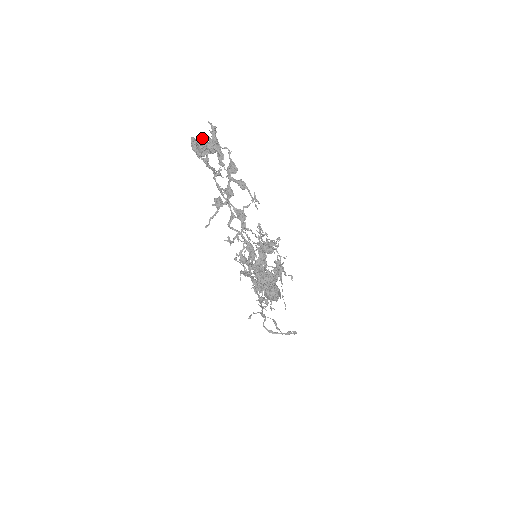
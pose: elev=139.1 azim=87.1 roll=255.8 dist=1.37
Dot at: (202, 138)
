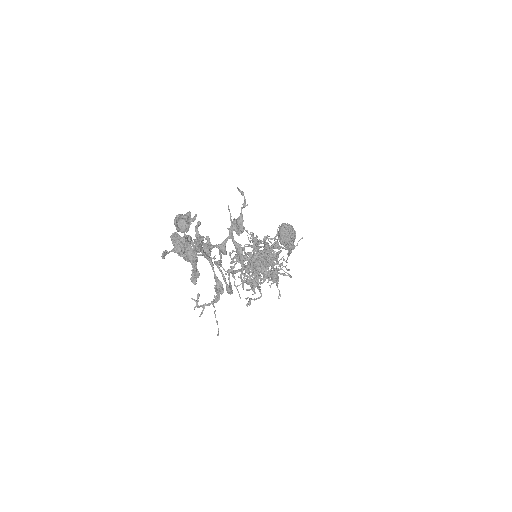
Dot at: (180, 243)
